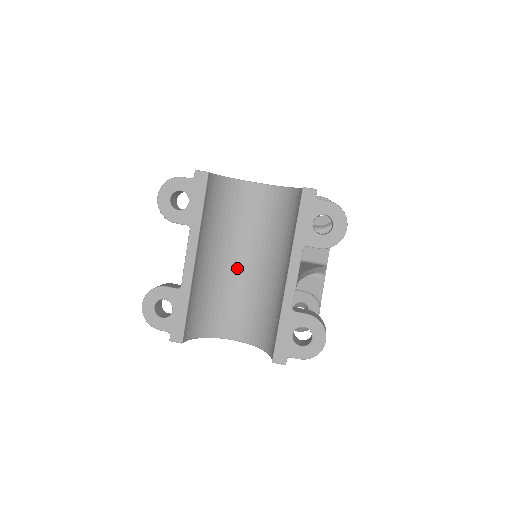
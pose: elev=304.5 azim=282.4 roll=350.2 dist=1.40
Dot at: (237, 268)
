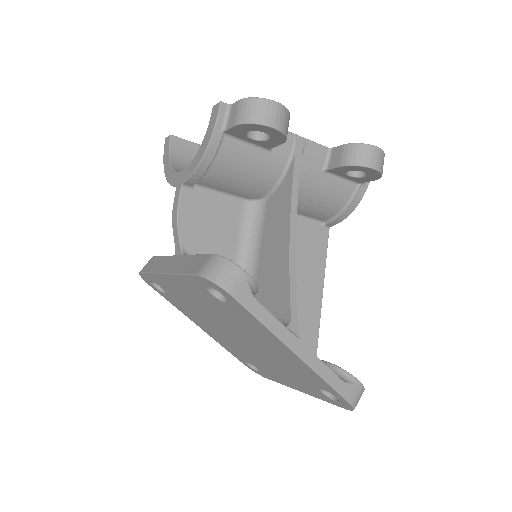
Dot at: occluded
